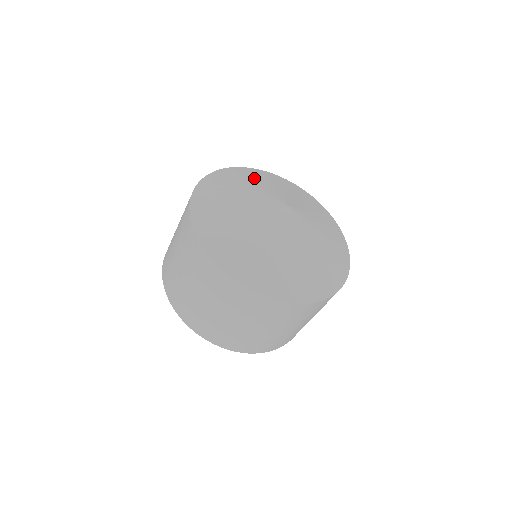
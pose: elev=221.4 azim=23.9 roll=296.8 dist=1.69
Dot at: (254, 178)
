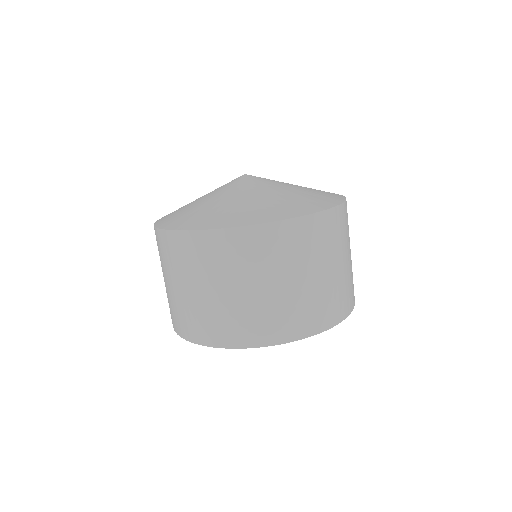
Dot at: occluded
